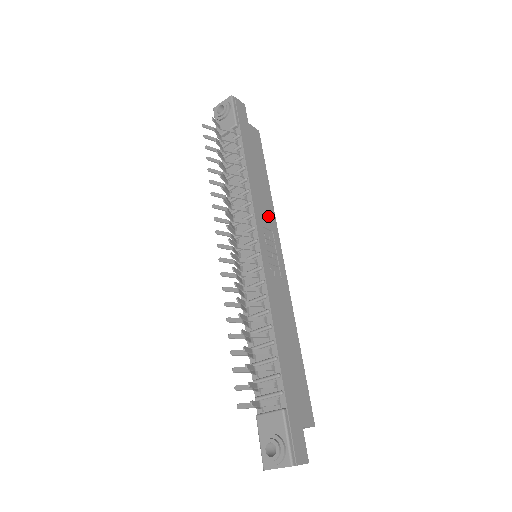
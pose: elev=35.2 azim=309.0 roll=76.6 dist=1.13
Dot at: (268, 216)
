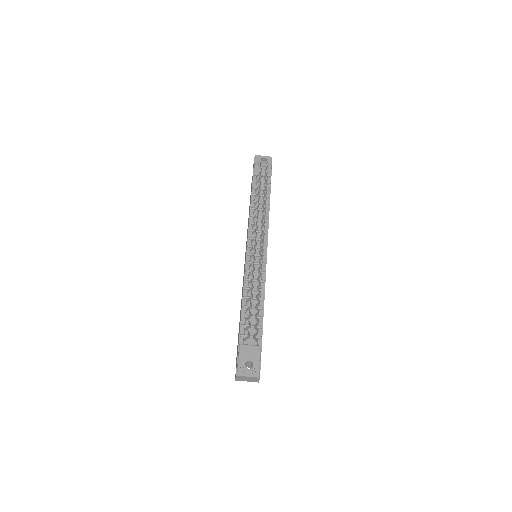
Dot at: occluded
